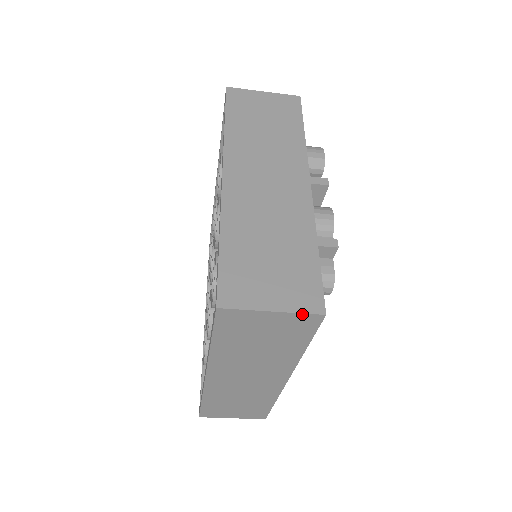
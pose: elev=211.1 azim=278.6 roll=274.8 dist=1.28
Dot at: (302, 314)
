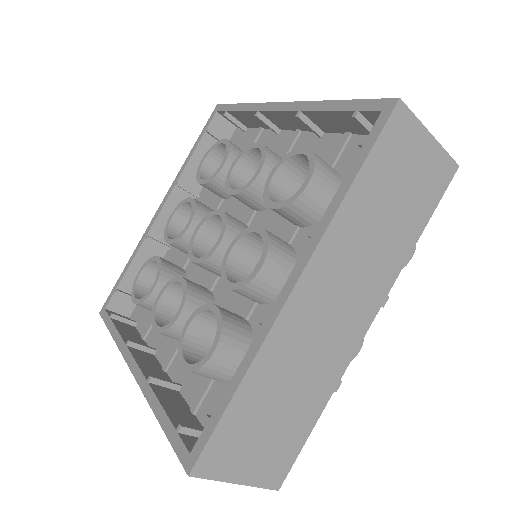
Dot at: (260, 486)
